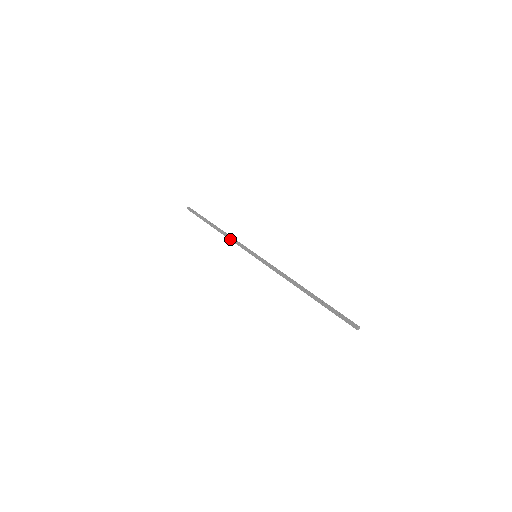
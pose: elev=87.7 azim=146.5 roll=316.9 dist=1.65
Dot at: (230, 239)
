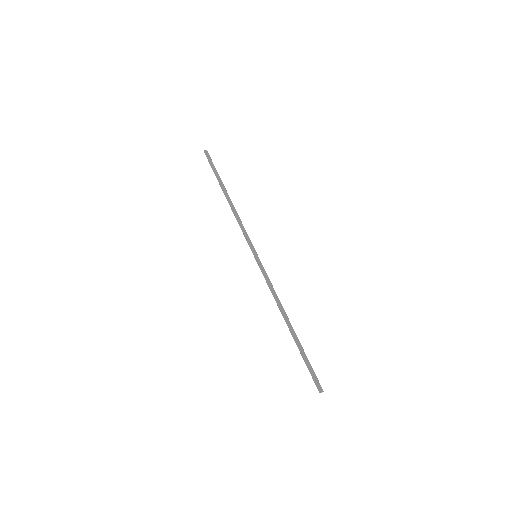
Dot at: (237, 220)
